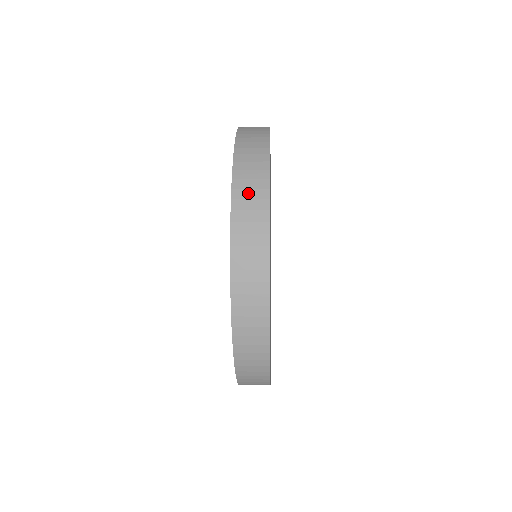
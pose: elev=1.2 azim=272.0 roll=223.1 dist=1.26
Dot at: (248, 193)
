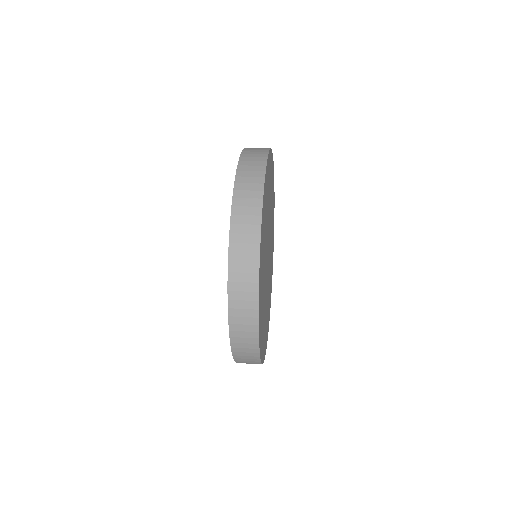
Dot at: (241, 304)
